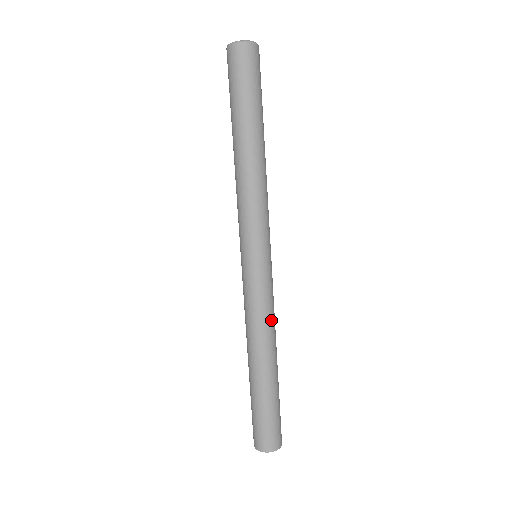
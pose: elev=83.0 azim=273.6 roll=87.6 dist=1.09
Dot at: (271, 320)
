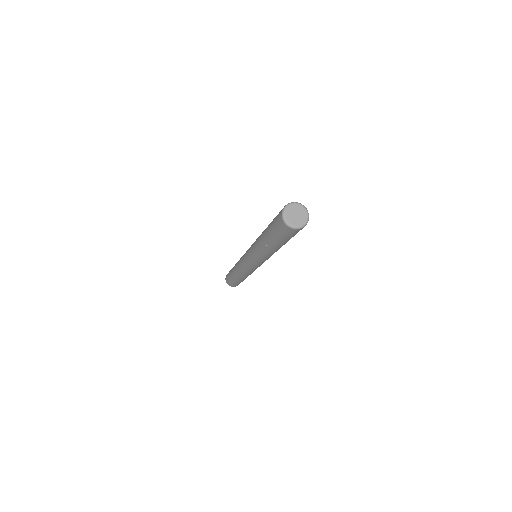
Dot at: occluded
